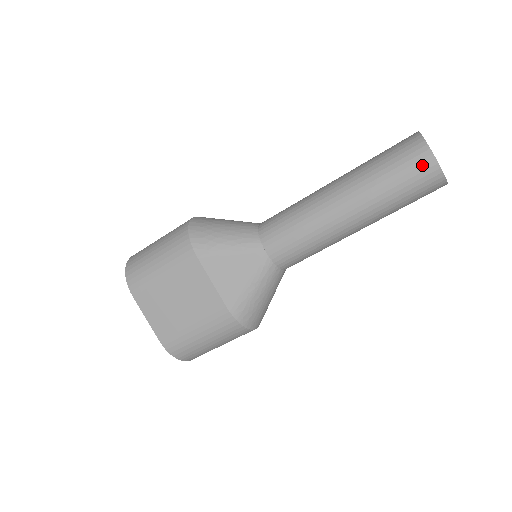
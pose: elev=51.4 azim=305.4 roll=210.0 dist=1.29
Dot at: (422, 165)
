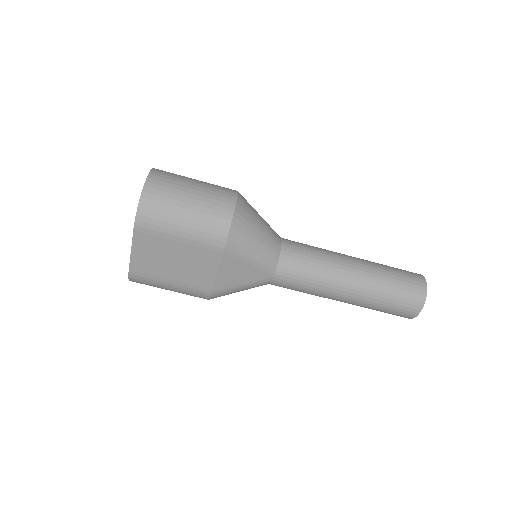
Dot at: (410, 311)
